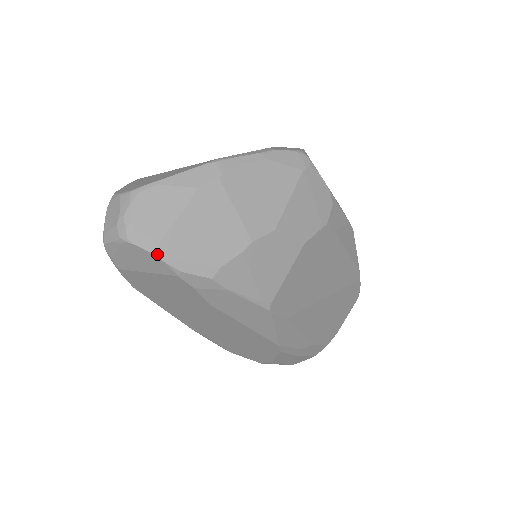
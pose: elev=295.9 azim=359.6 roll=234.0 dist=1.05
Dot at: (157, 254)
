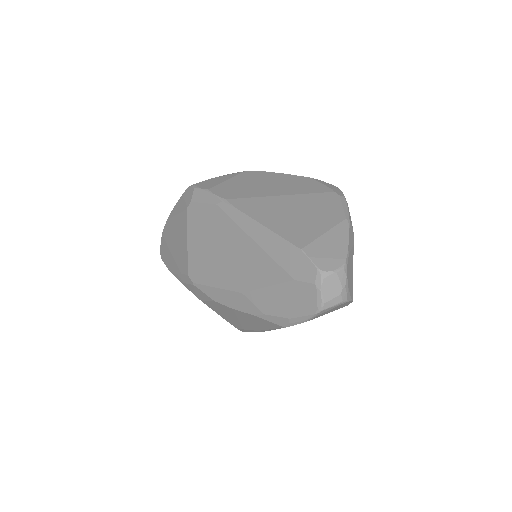
Dot at: occluded
